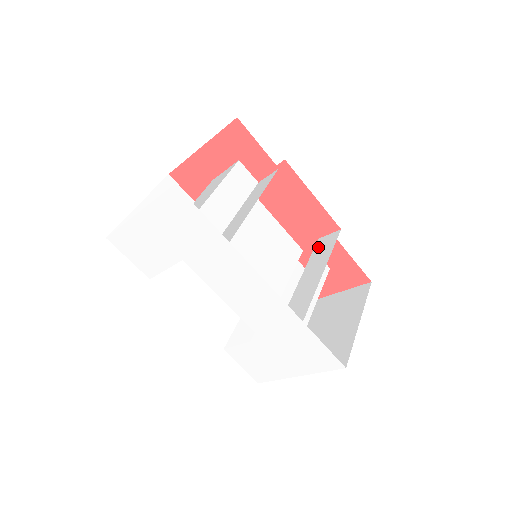
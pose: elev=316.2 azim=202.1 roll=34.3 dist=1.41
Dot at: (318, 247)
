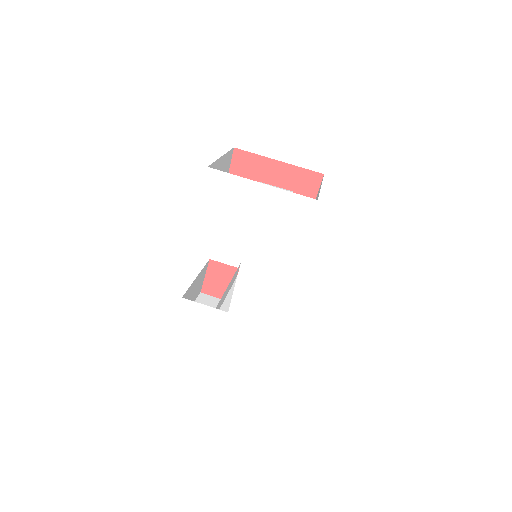
Dot at: occluded
